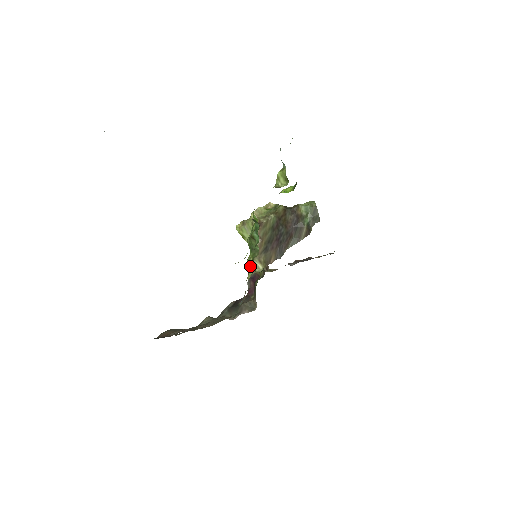
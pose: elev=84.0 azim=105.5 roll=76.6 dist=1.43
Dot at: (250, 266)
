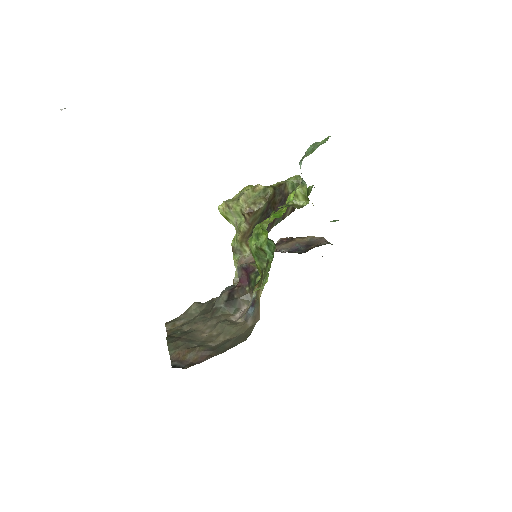
Dot at: (236, 250)
